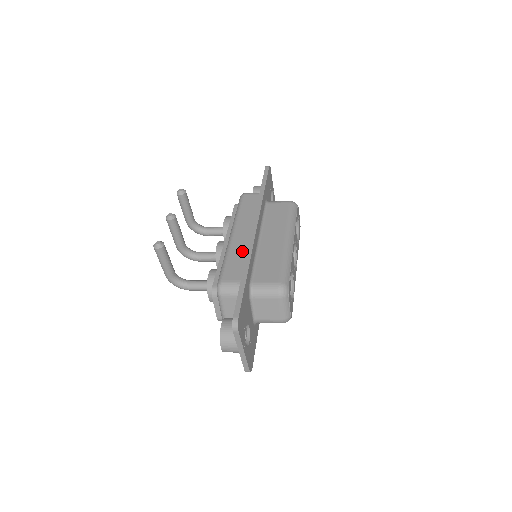
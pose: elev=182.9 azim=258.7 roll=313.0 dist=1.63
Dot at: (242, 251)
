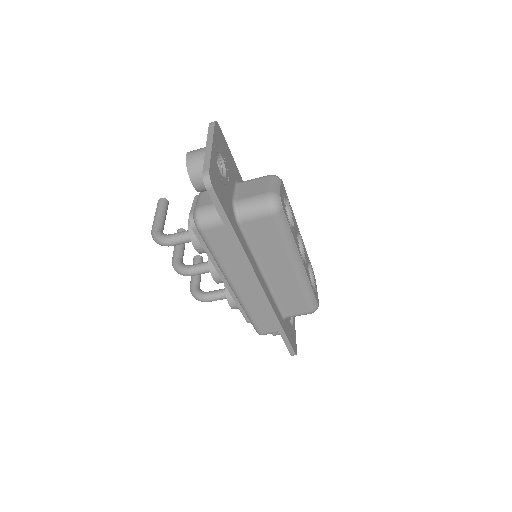
Dot at: occluded
